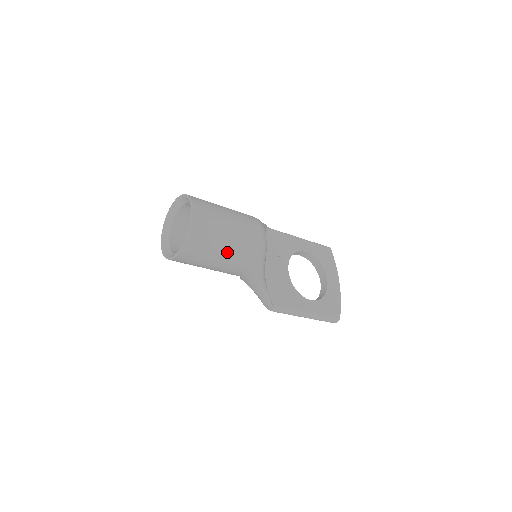
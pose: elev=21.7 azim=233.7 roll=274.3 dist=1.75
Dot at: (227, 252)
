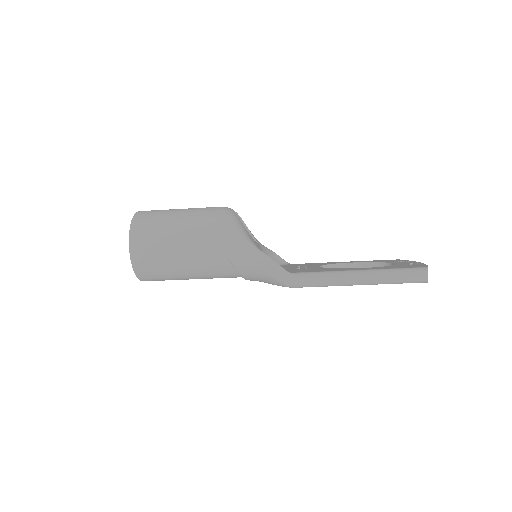
Dot at: (181, 221)
